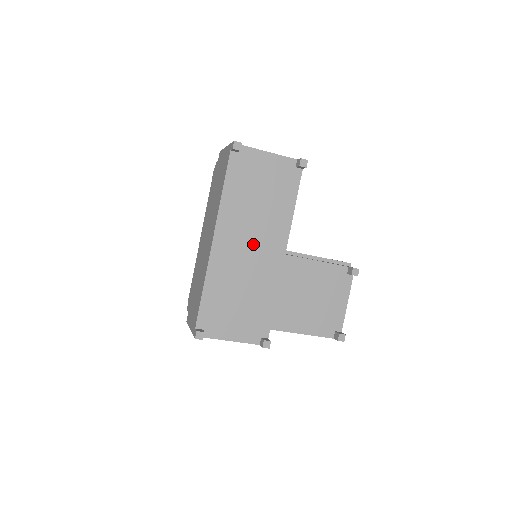
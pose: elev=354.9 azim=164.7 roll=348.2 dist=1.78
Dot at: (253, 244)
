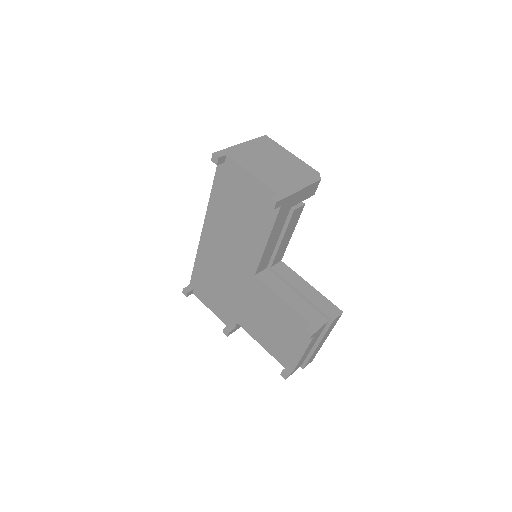
Dot at: (230, 251)
